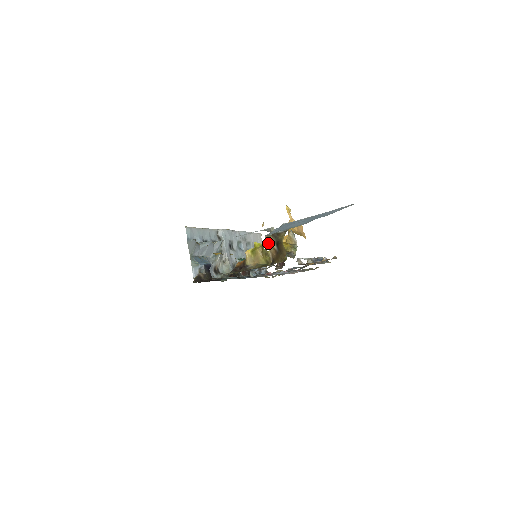
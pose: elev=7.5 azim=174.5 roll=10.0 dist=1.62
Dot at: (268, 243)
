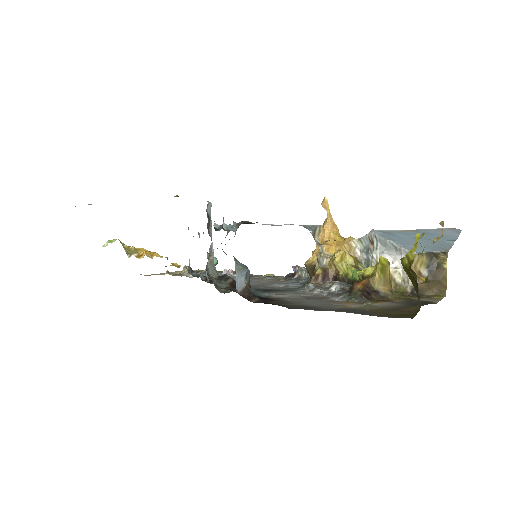
Dot at: occluded
